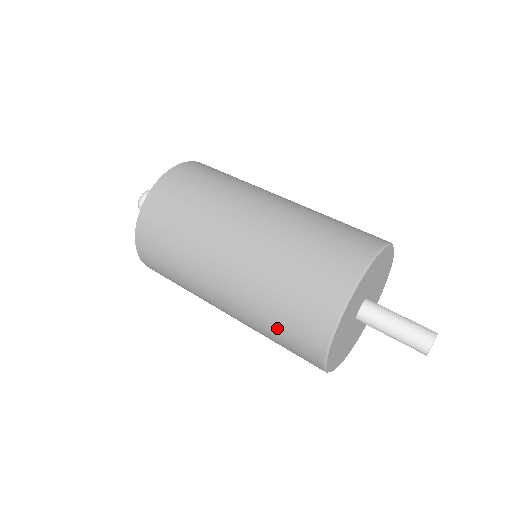
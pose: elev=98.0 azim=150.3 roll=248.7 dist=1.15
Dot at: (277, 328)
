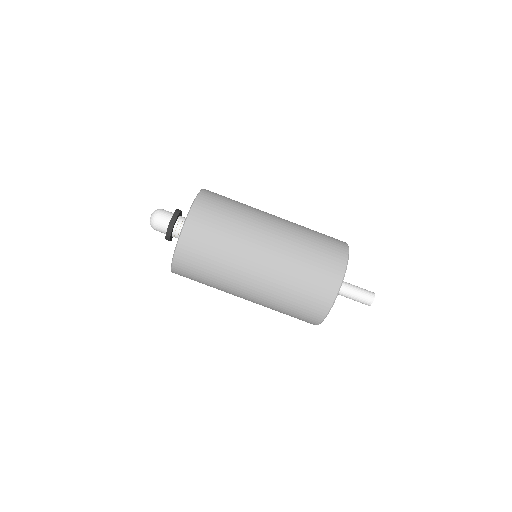
Dot at: (302, 287)
